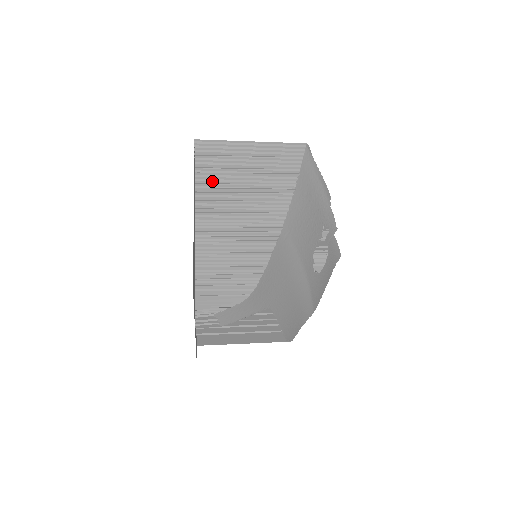
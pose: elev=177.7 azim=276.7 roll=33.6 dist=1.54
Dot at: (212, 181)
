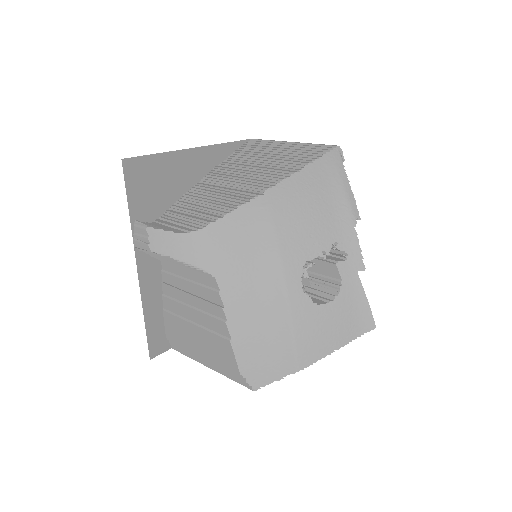
Dot at: (239, 159)
